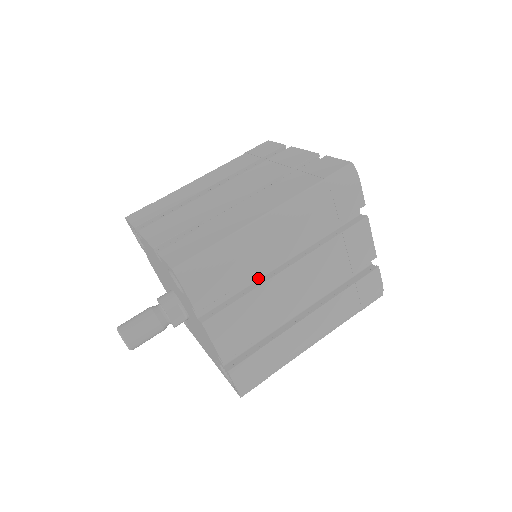
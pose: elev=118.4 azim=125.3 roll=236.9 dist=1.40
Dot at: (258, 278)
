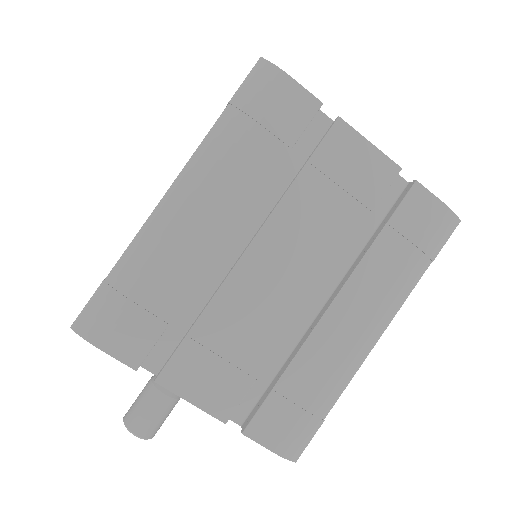
Dot at: (217, 286)
